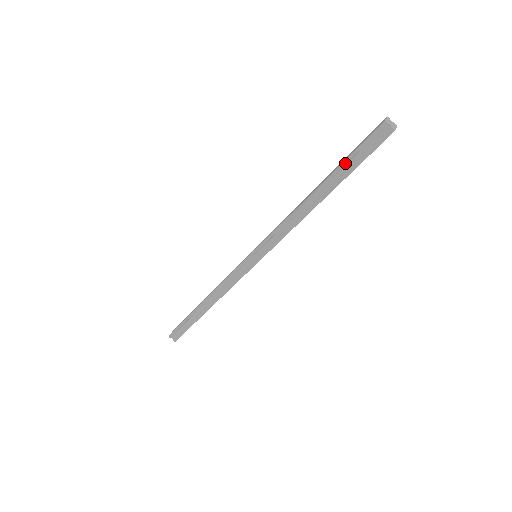
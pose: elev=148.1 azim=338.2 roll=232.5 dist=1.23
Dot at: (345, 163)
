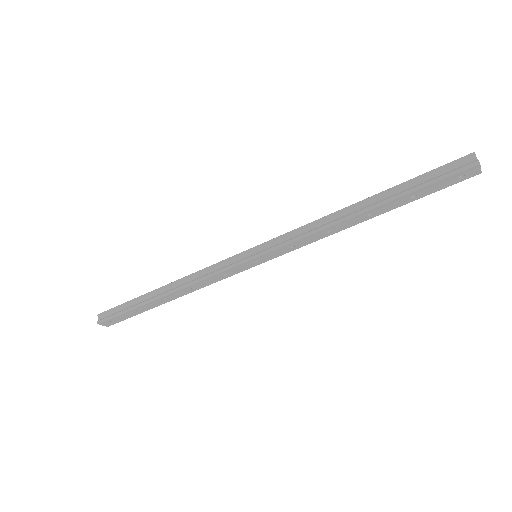
Dot at: (411, 180)
